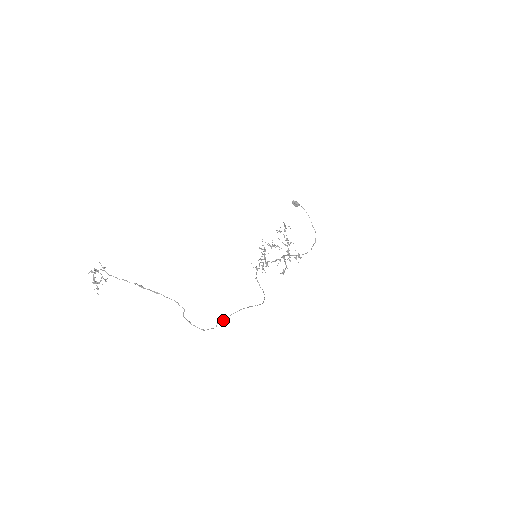
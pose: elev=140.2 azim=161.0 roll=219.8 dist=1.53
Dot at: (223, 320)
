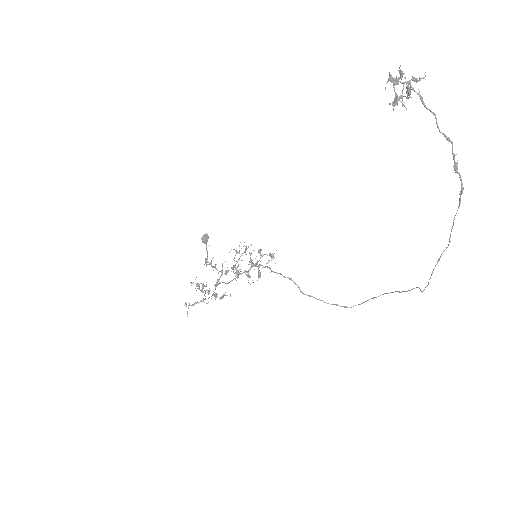
Dot at: (409, 290)
